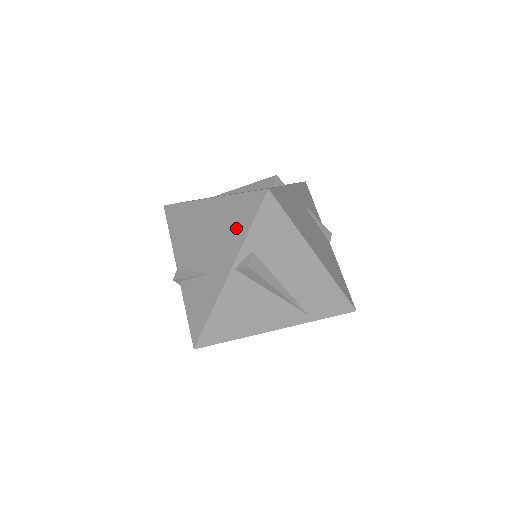
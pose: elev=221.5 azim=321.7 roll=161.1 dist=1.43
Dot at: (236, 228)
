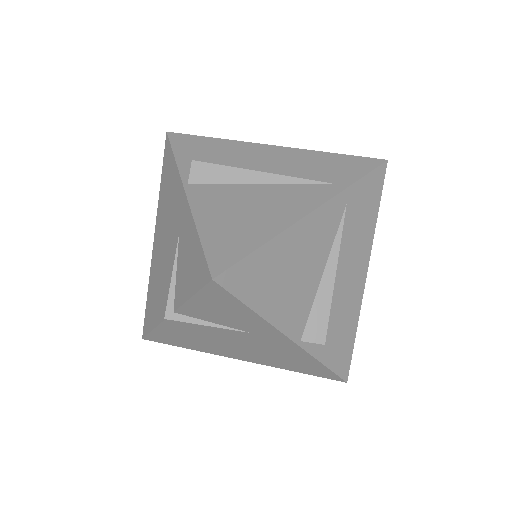
Dot at: (170, 181)
